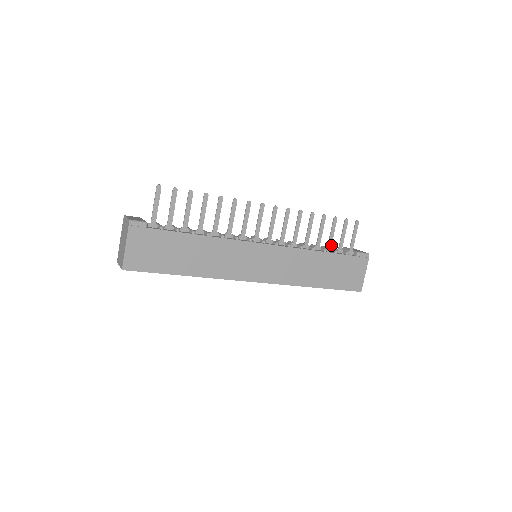
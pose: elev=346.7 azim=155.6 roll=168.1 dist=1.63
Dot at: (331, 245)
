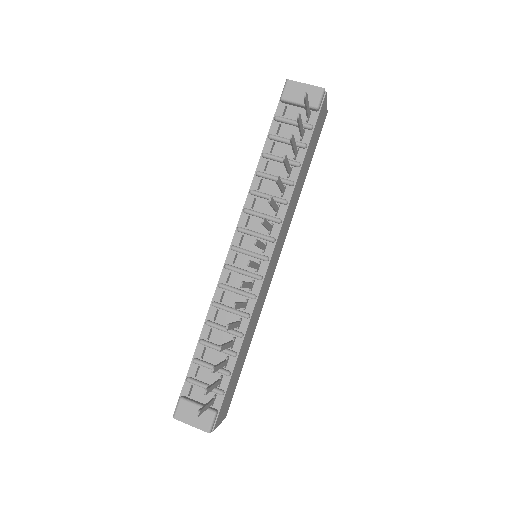
Dot at: (296, 149)
